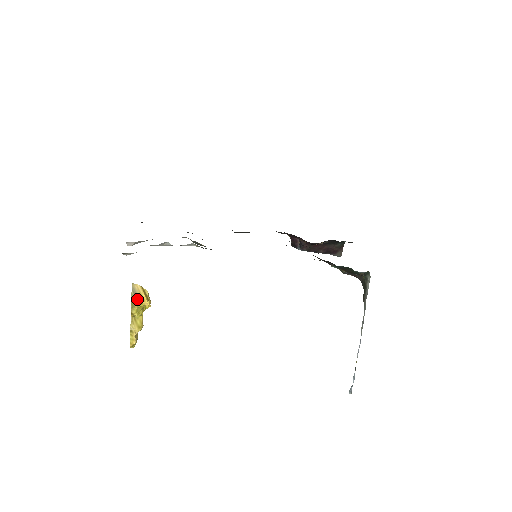
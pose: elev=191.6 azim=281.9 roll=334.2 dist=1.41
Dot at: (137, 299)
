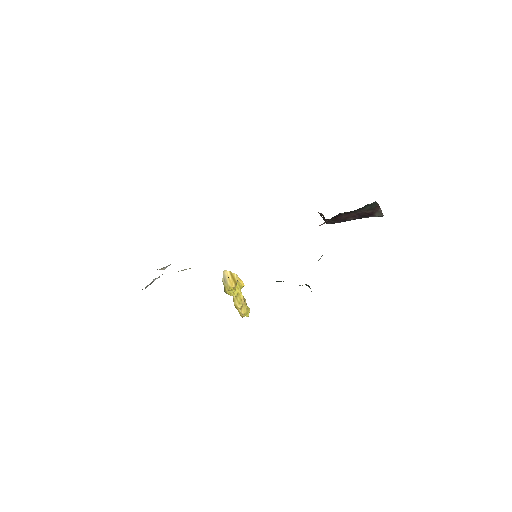
Dot at: (226, 285)
